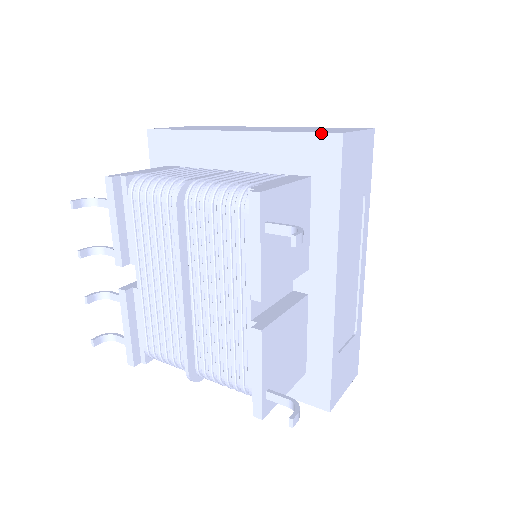
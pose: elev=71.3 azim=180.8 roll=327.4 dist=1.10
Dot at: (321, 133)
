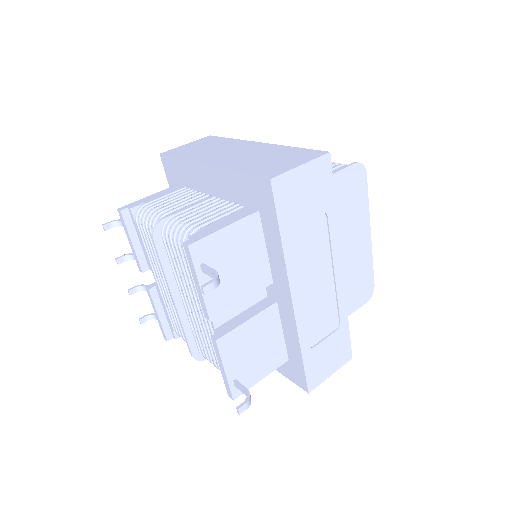
Dot at: (257, 177)
